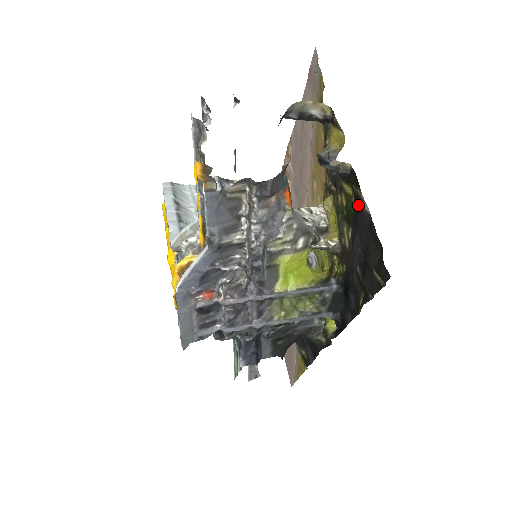
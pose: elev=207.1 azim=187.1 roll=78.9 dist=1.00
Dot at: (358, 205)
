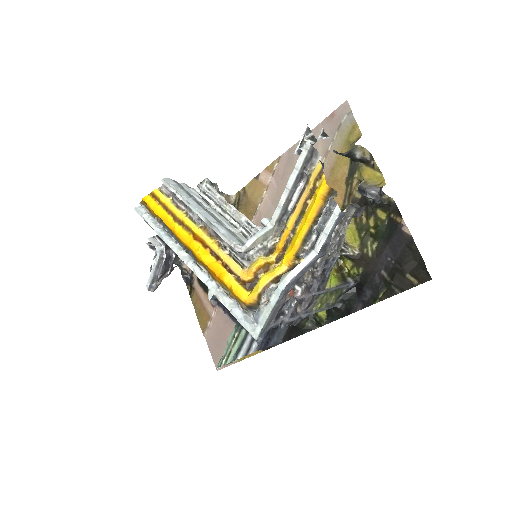
Dot at: (395, 228)
